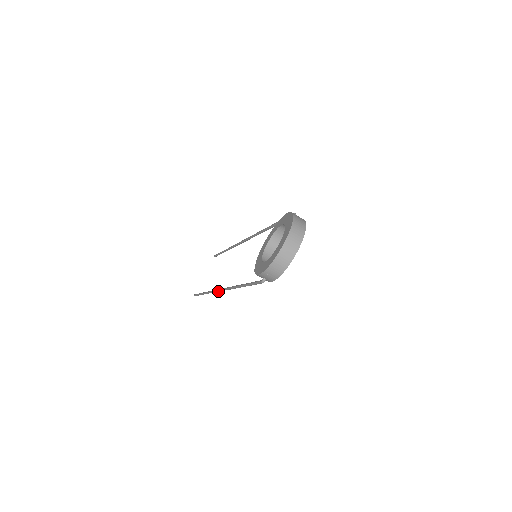
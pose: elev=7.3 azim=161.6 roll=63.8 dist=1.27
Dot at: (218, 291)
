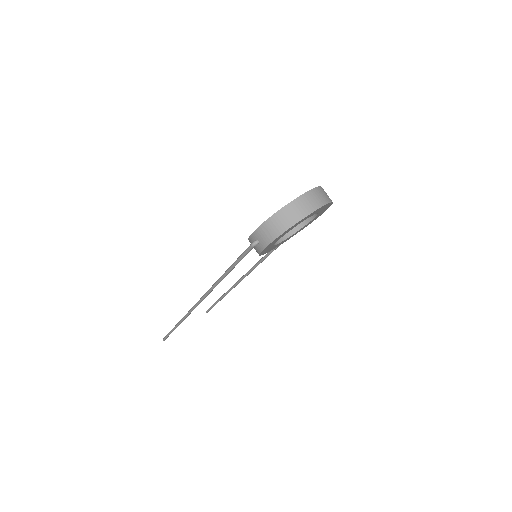
Dot at: (193, 307)
